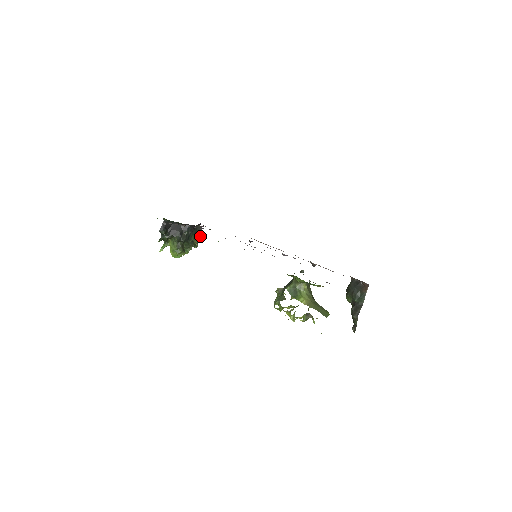
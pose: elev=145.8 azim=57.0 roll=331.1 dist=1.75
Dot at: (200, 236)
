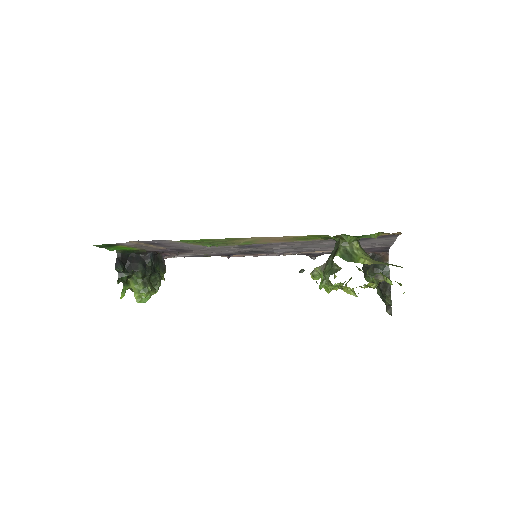
Dot at: (187, 242)
